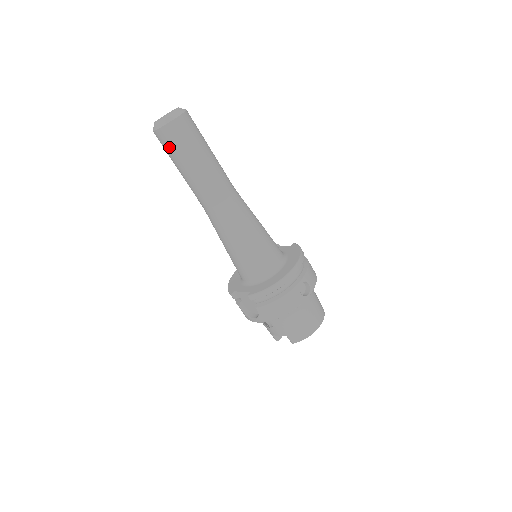
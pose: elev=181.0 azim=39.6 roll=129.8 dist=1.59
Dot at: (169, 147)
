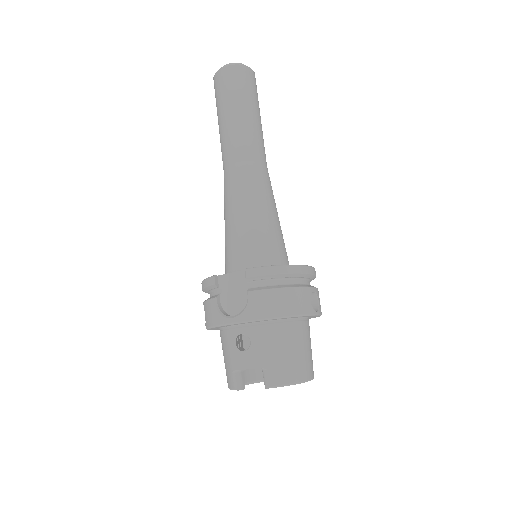
Dot at: (228, 86)
